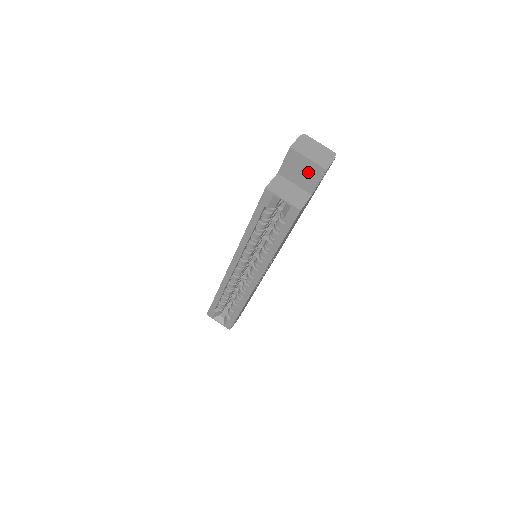
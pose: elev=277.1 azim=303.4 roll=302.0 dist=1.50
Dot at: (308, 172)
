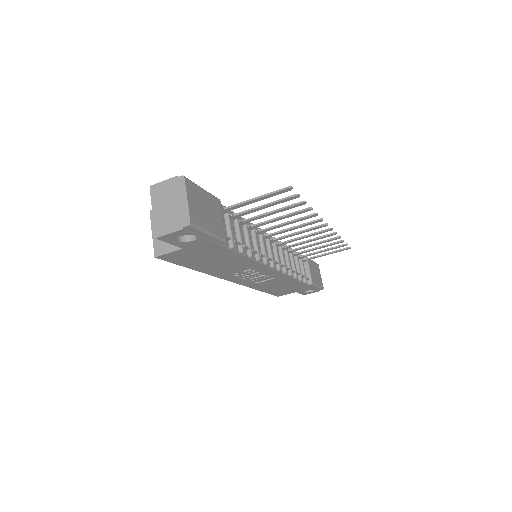
Dot at: occluded
